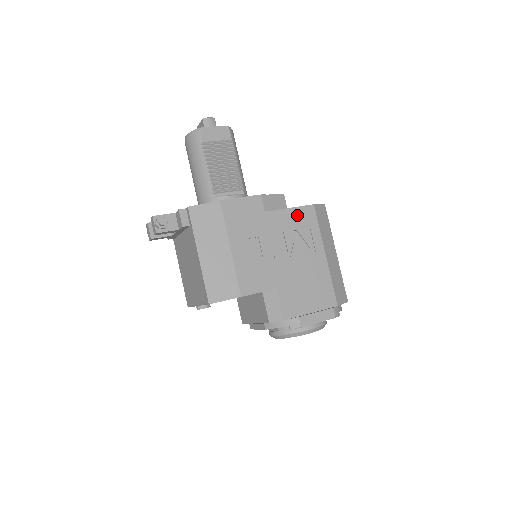
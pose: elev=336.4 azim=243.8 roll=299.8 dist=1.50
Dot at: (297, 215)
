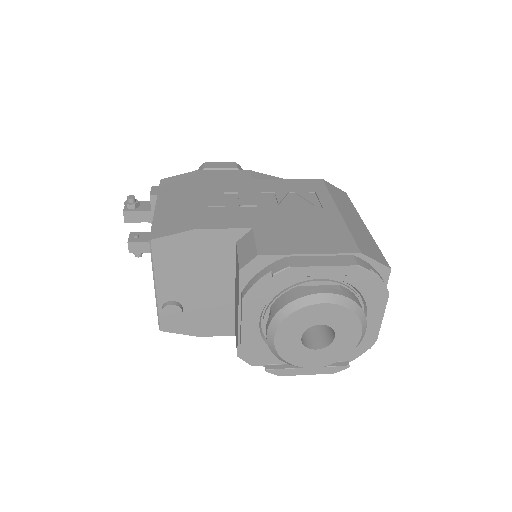
Dot at: (297, 183)
